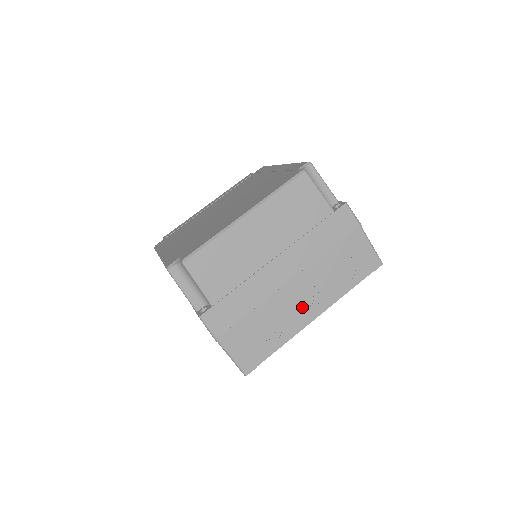
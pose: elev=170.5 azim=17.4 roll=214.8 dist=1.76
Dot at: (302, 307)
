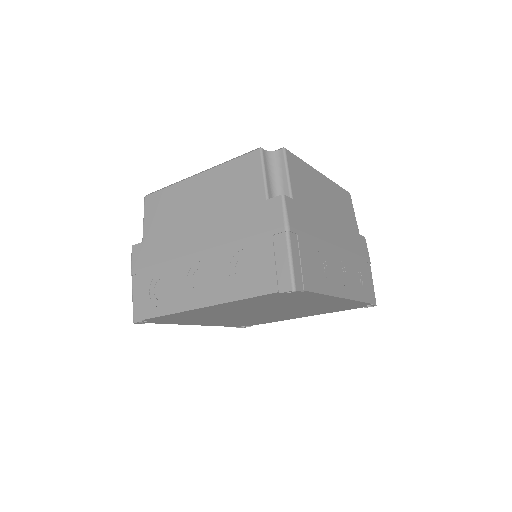
Dot at: (197, 287)
